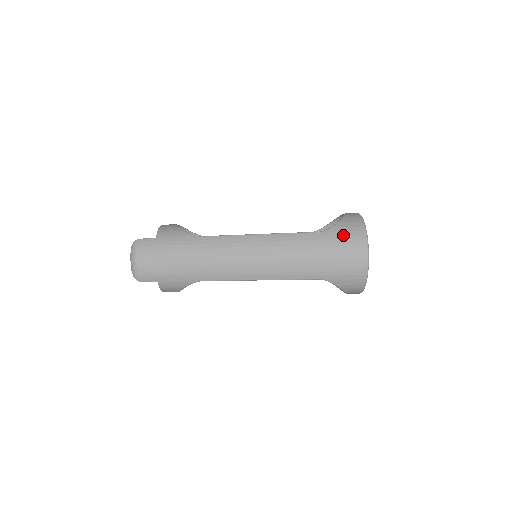
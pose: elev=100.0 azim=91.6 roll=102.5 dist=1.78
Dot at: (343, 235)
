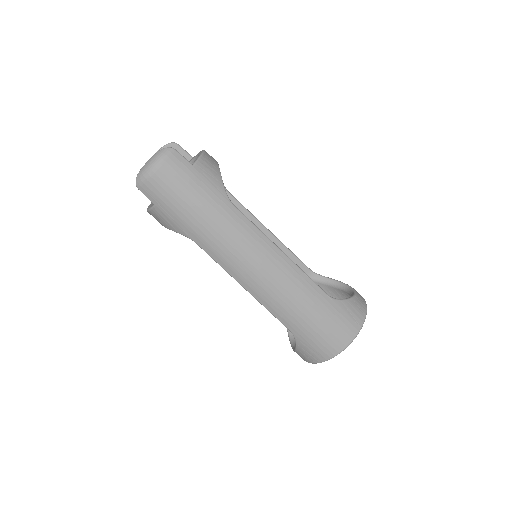
Dot at: (343, 316)
